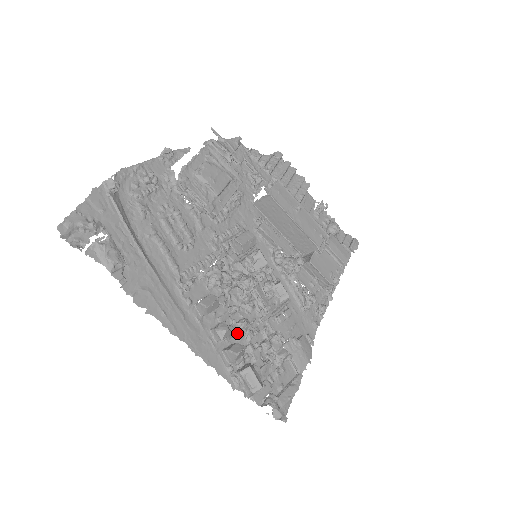
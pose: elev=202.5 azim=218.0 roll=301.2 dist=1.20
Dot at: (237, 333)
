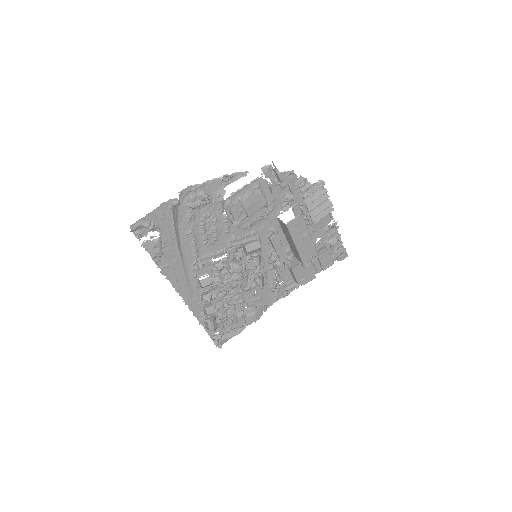
Dot at: (217, 298)
